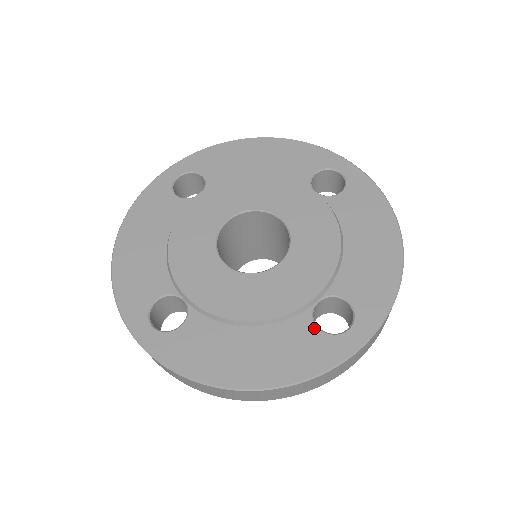
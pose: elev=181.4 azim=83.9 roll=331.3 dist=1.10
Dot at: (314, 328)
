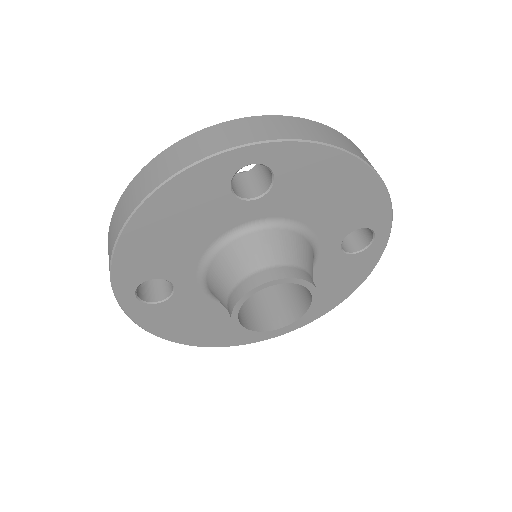
Dot at: occluded
